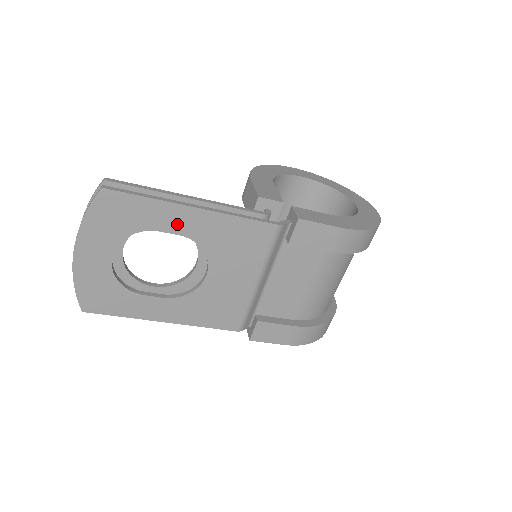
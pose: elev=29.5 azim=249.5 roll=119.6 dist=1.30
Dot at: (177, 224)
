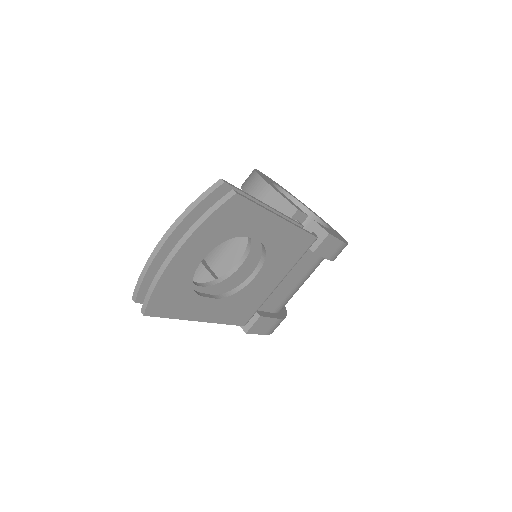
Dot at: (264, 232)
